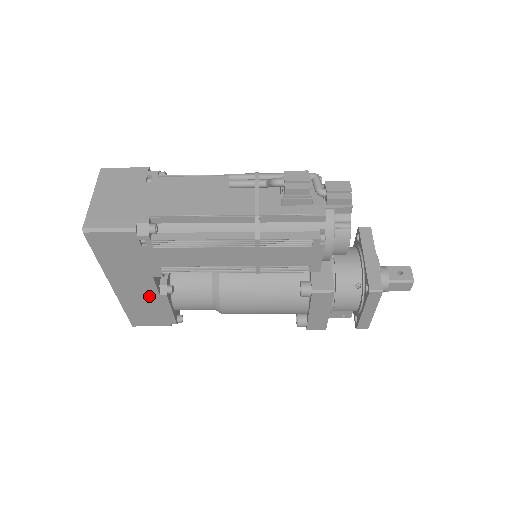
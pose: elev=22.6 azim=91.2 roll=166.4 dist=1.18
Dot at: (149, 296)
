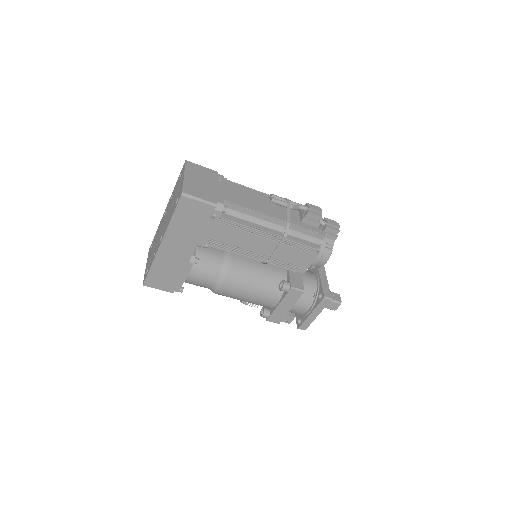
Dot at: (180, 261)
